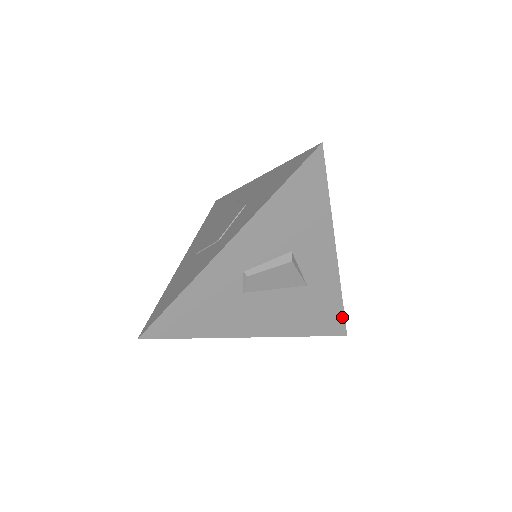
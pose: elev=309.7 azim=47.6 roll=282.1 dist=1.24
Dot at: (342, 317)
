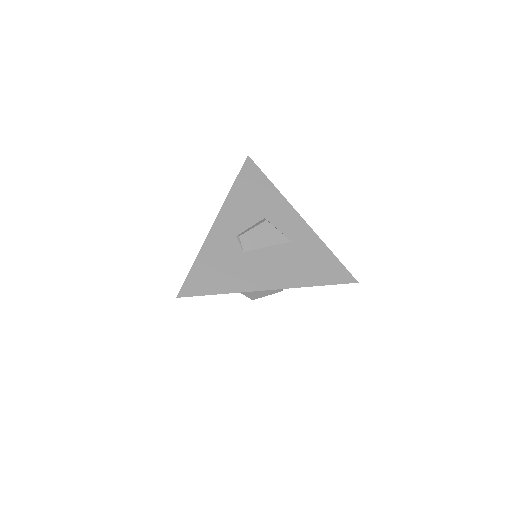
Dot at: (341, 265)
